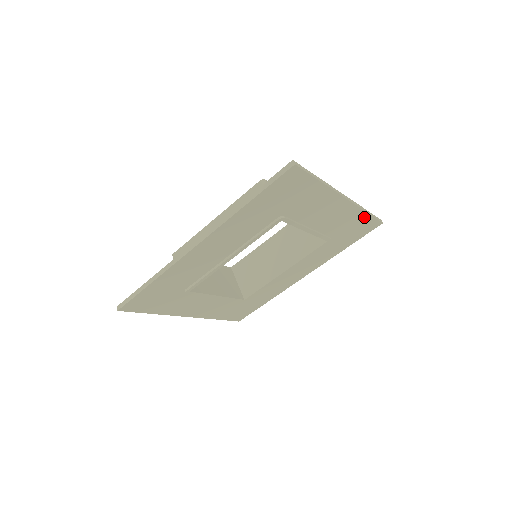
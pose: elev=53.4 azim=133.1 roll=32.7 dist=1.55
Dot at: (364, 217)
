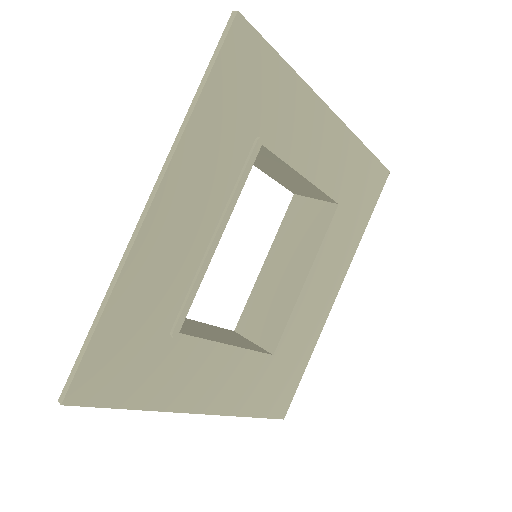
Dot at: (364, 156)
